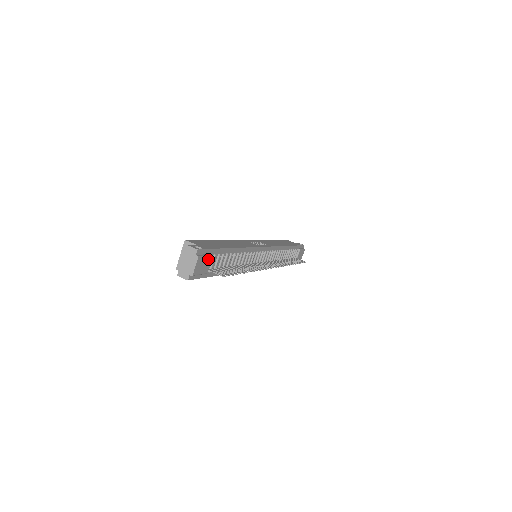
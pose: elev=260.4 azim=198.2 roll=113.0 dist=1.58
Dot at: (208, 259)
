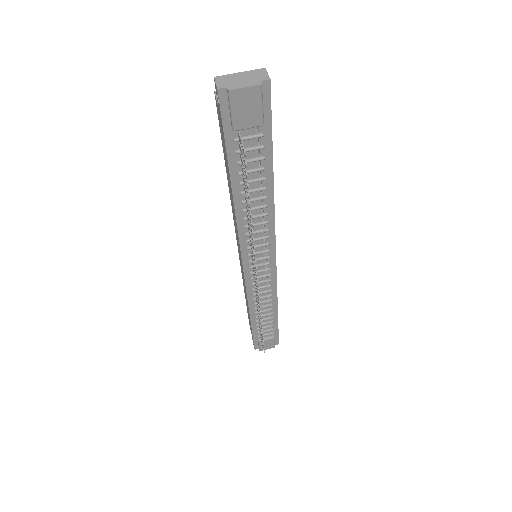
Dot at: (257, 117)
